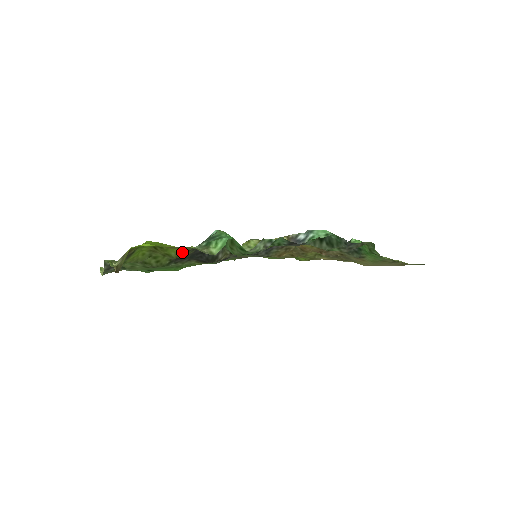
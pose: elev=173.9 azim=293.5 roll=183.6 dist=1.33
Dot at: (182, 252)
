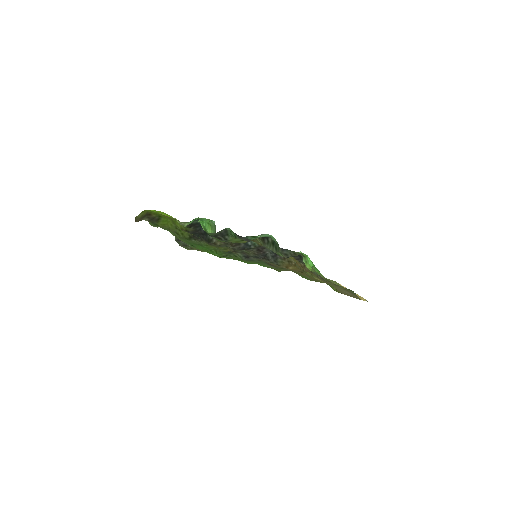
Dot at: (182, 226)
